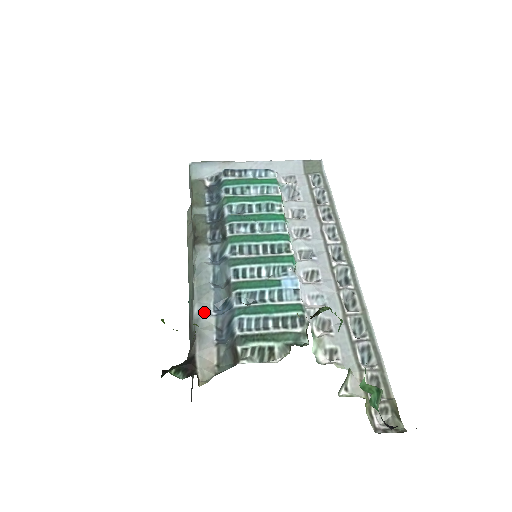
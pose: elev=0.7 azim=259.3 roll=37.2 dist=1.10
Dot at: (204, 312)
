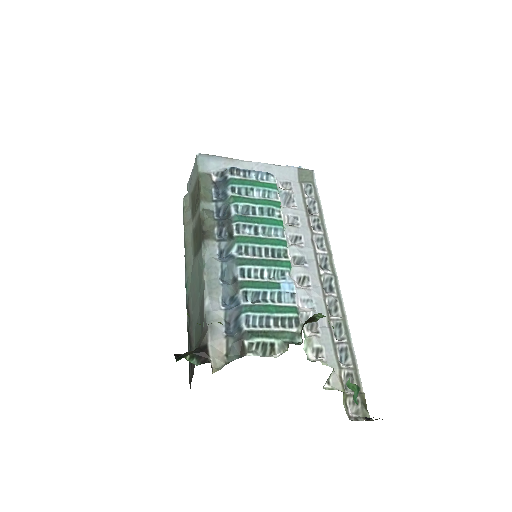
Dot at: (214, 305)
